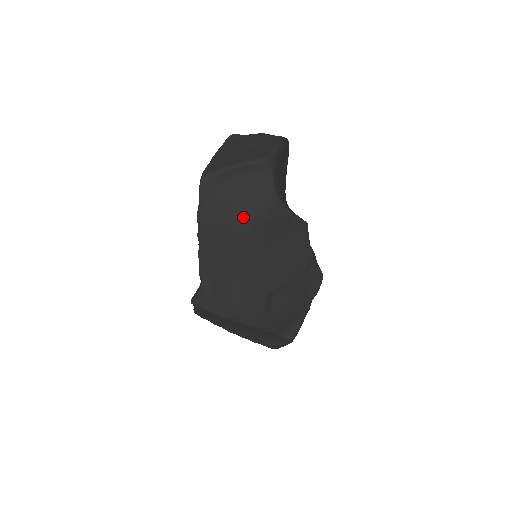
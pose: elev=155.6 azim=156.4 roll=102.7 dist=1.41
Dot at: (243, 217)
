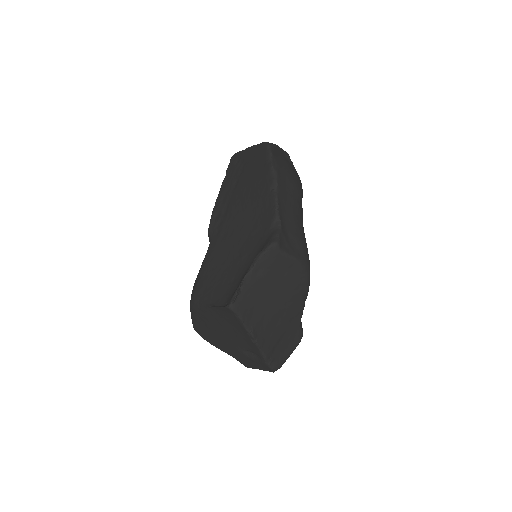
Dot at: (296, 177)
